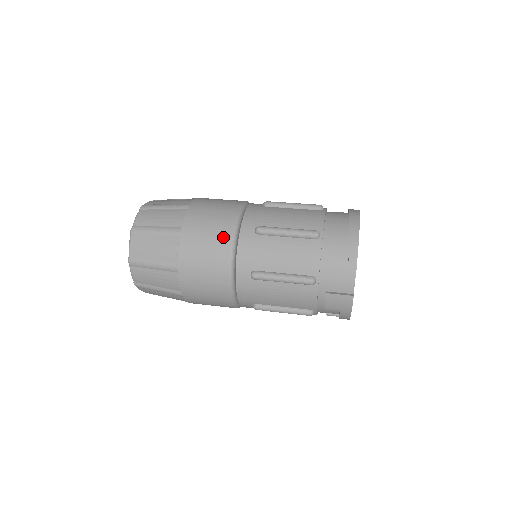
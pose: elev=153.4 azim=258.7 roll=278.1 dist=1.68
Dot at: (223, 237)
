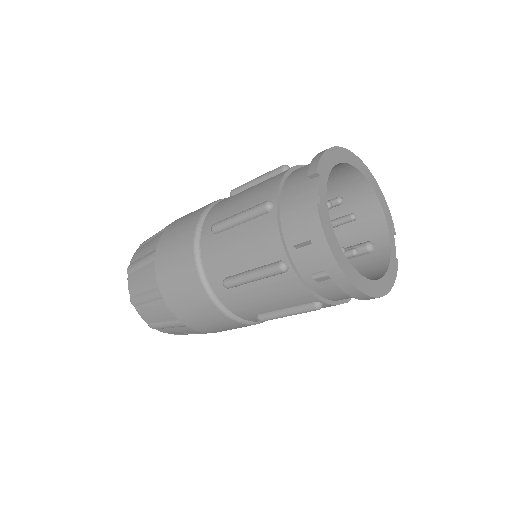
Dot at: (200, 210)
